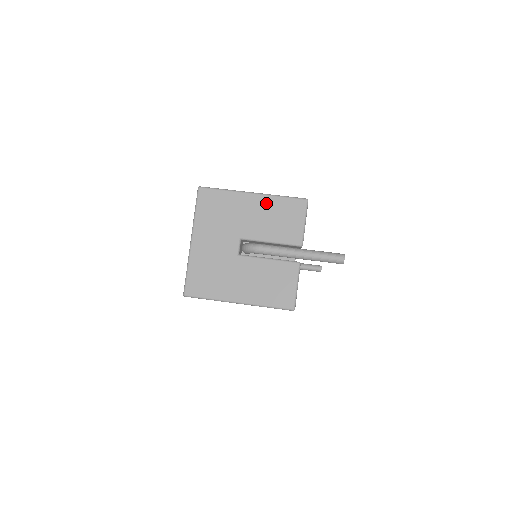
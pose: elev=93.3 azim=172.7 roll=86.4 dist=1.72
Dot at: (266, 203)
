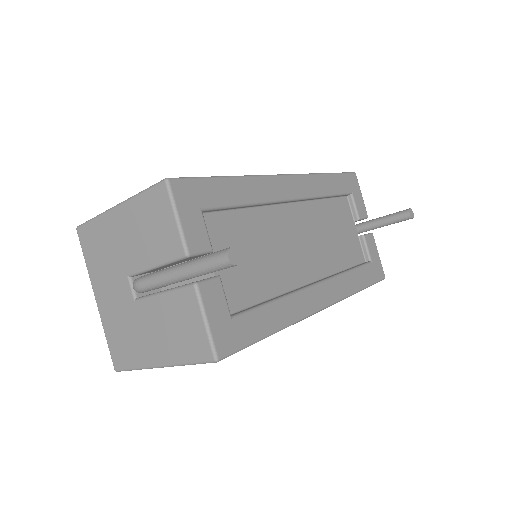
Dot at: (130, 213)
